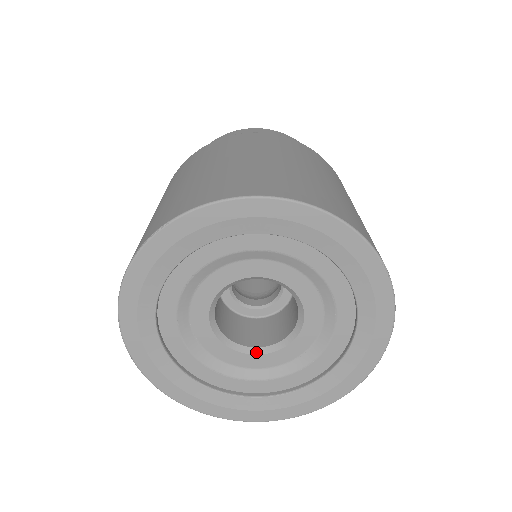
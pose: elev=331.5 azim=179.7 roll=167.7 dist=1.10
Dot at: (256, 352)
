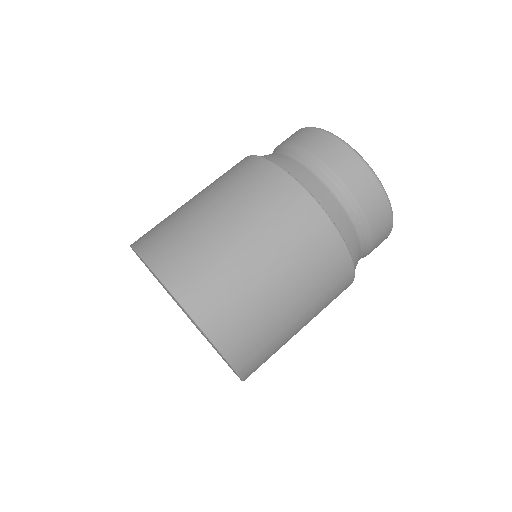
Dot at: occluded
